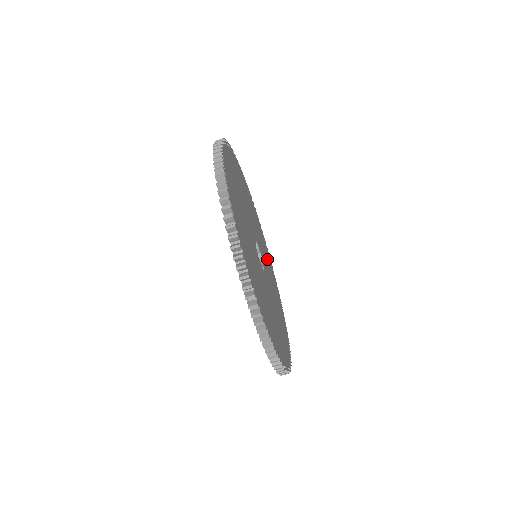
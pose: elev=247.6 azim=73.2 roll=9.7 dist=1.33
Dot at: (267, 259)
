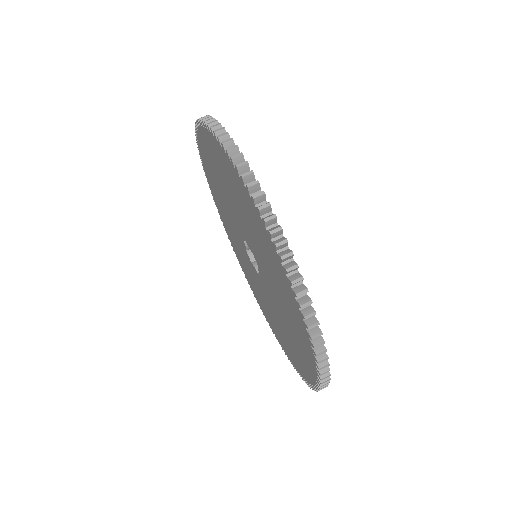
Dot at: occluded
